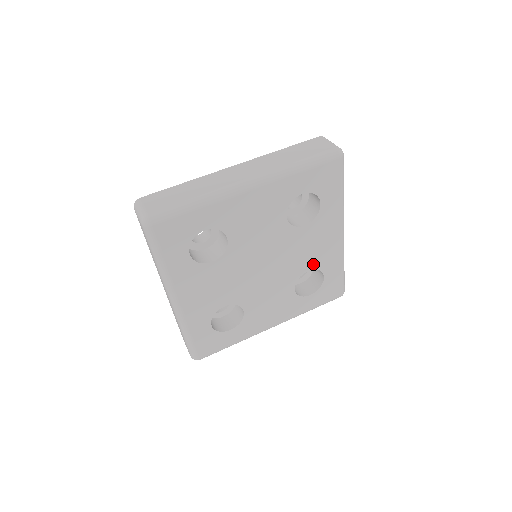
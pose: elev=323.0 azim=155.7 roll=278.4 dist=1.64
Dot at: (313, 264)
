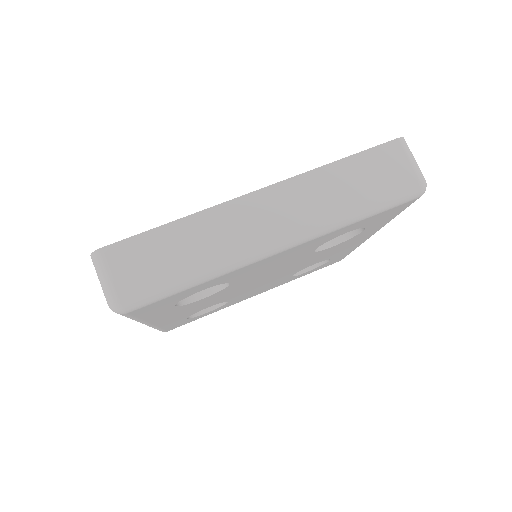
Dot at: (324, 259)
